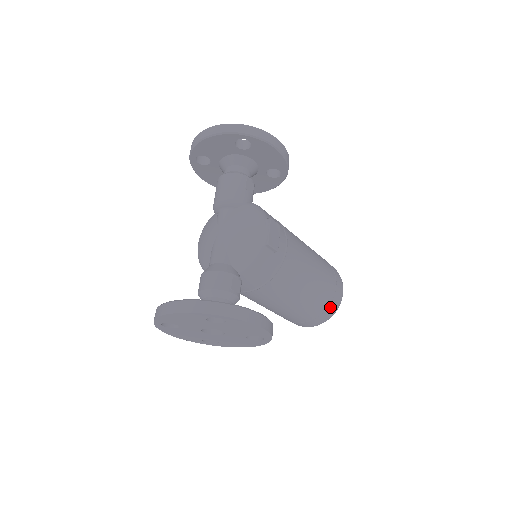
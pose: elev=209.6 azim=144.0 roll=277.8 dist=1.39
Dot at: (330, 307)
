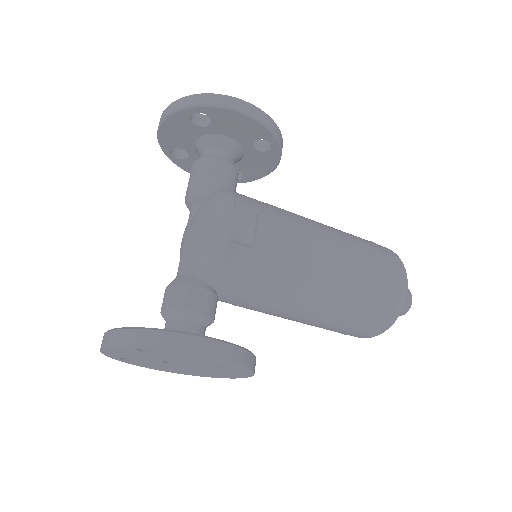
Dot at: (384, 308)
